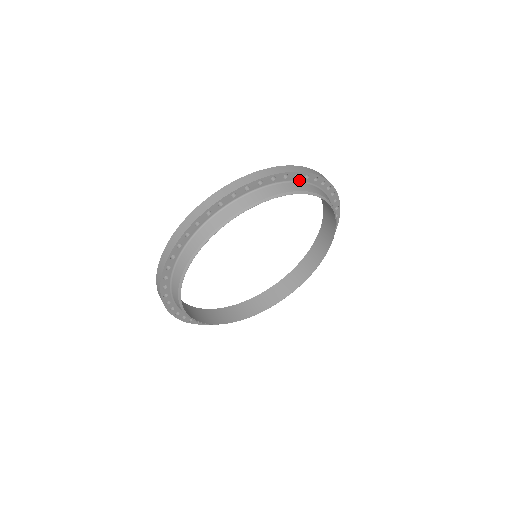
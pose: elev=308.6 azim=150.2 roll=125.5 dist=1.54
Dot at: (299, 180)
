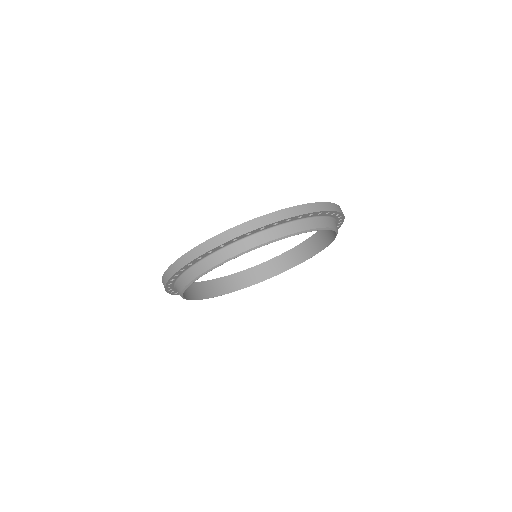
Dot at: (280, 223)
